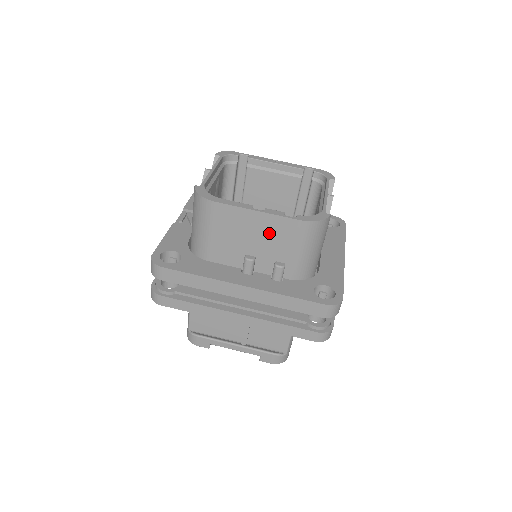
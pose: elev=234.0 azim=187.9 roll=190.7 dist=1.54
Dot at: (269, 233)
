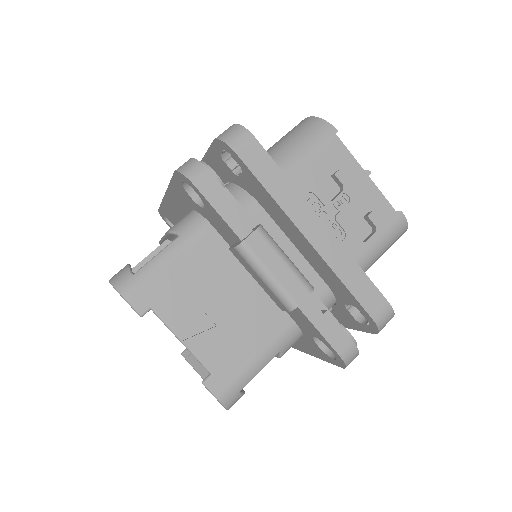
Dot at: occluded
